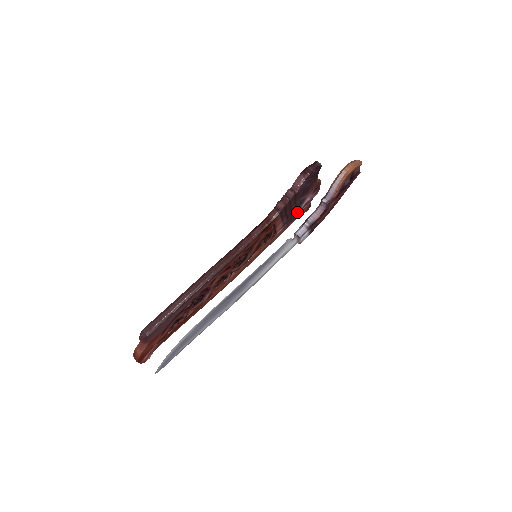
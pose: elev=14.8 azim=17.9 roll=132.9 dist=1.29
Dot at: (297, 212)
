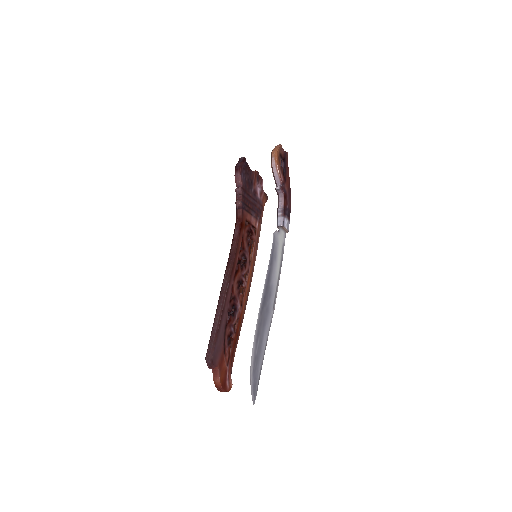
Dot at: (259, 204)
